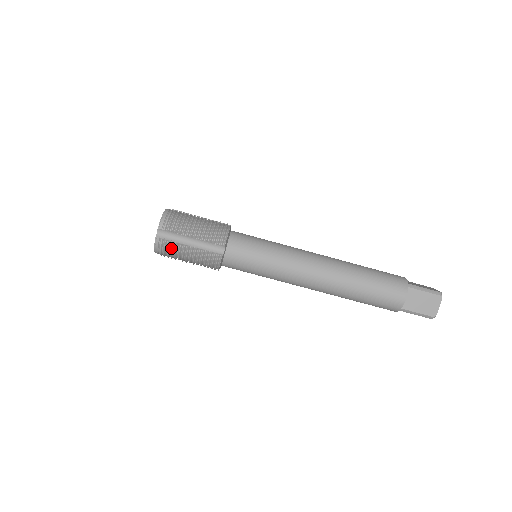
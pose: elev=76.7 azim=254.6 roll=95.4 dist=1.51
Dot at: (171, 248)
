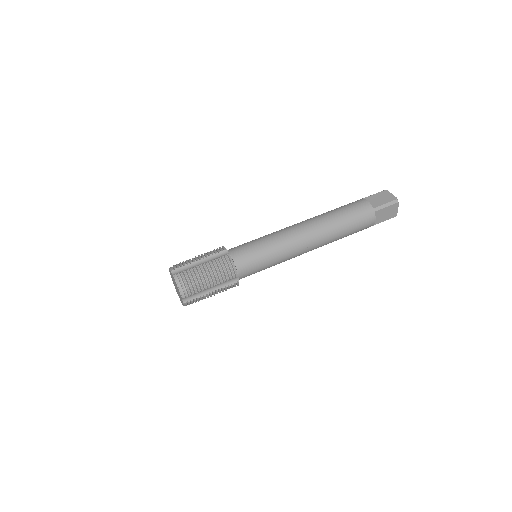
Dot at: (190, 275)
